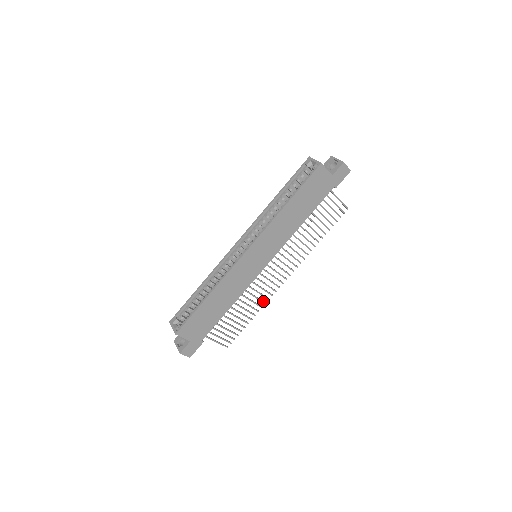
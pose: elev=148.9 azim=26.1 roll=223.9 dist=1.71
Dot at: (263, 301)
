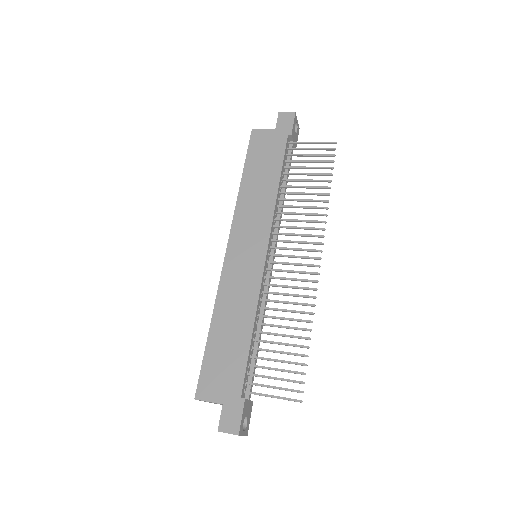
Dot at: (306, 303)
